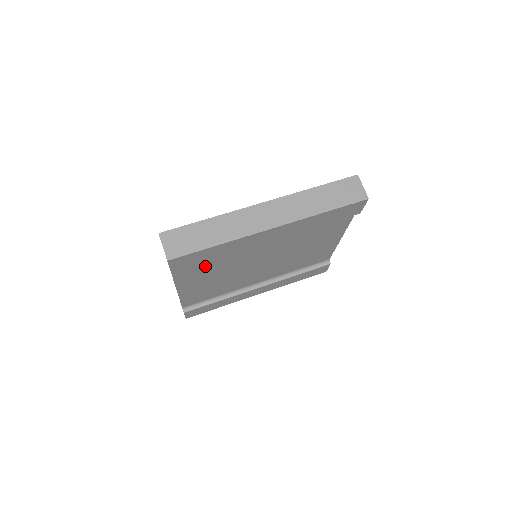
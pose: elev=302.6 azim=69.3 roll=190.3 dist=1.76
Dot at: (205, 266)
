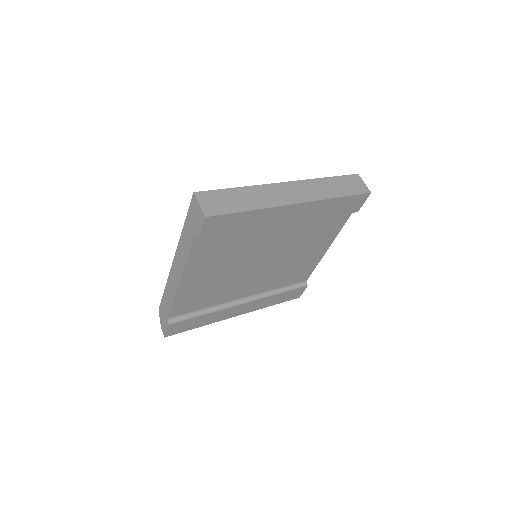
Dot at: (221, 248)
